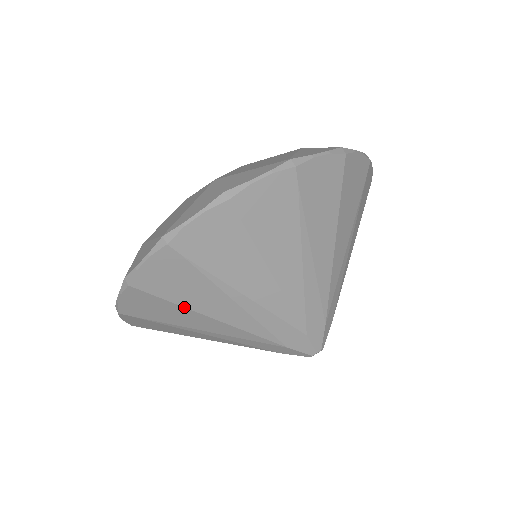
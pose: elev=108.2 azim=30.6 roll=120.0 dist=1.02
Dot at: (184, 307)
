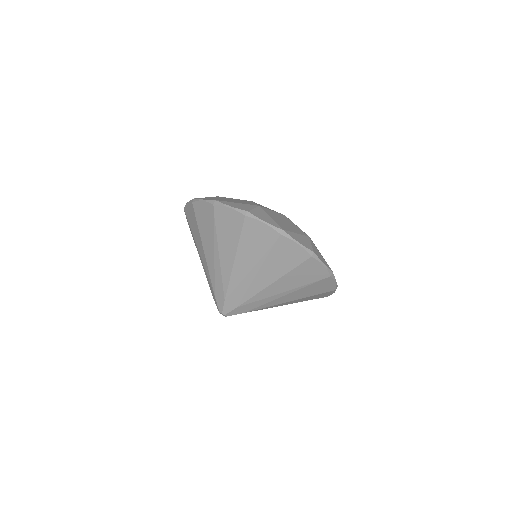
Dot at: (238, 245)
